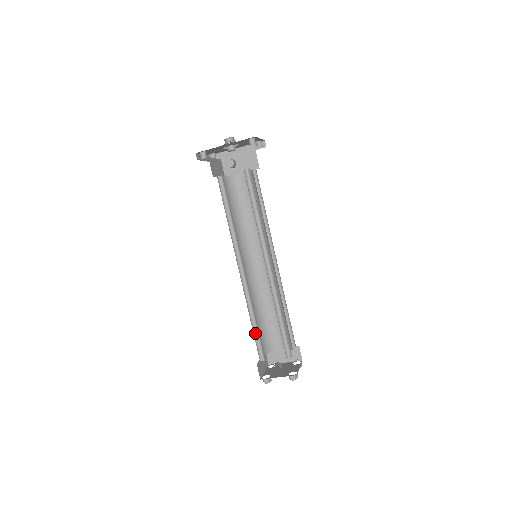
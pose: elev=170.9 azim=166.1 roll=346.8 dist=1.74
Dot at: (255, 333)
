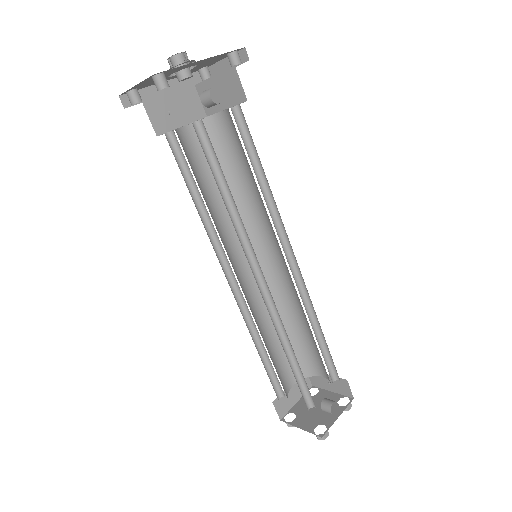
Dot at: occluded
